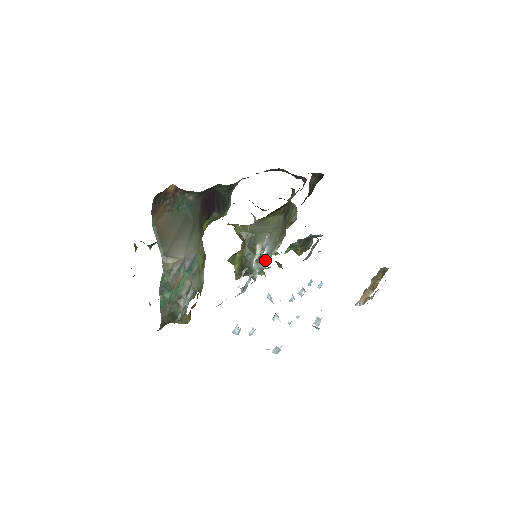
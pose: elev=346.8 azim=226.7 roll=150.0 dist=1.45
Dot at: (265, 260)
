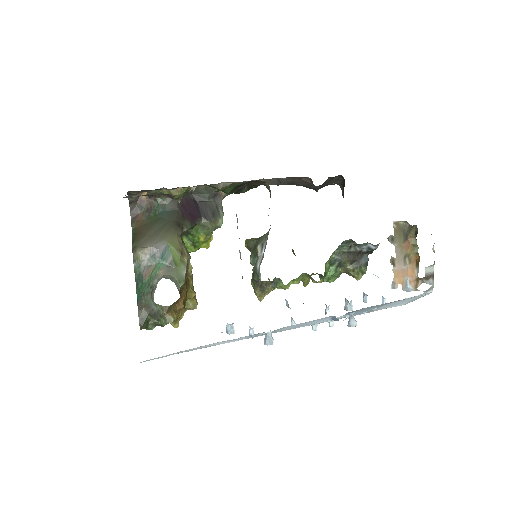
Dot at: (263, 256)
